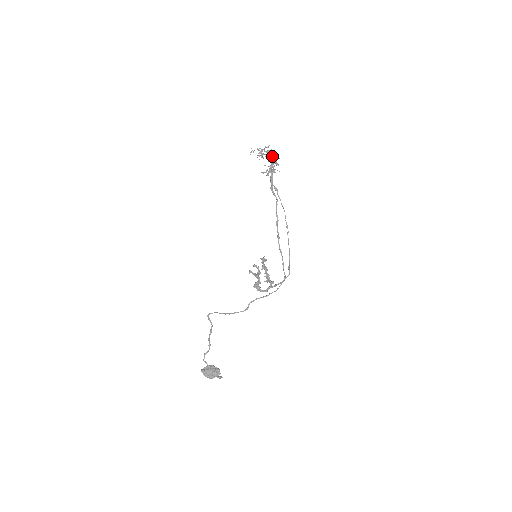
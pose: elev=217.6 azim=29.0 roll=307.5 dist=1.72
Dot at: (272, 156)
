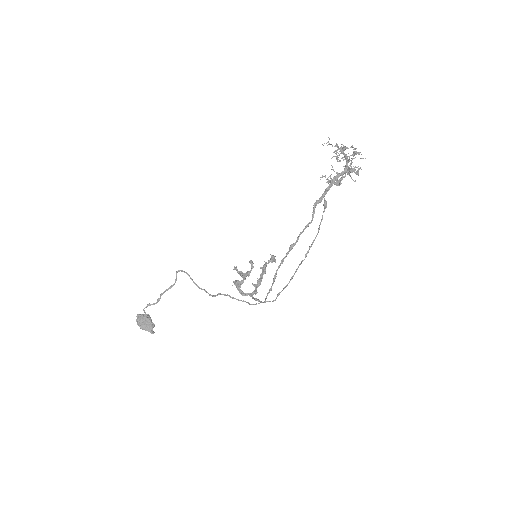
Dot at: (352, 162)
